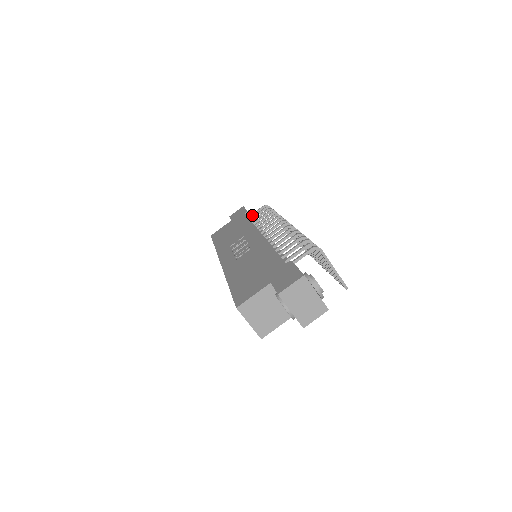
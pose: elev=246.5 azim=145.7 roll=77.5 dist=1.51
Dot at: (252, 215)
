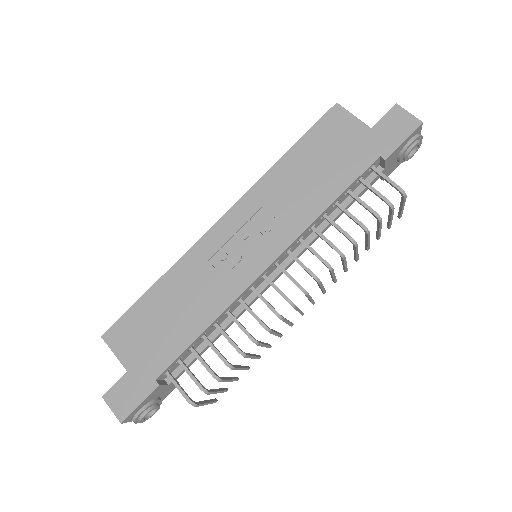
Dot at: (378, 173)
